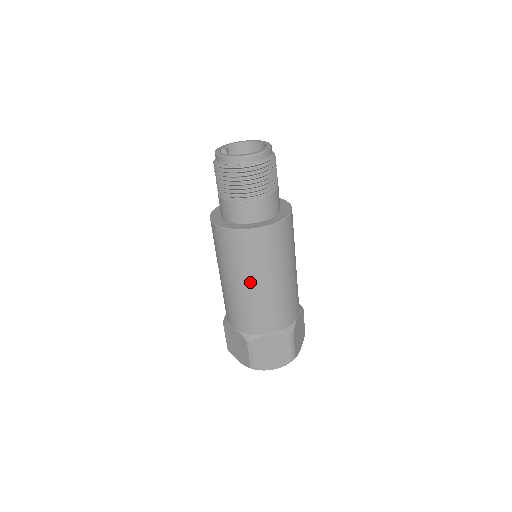
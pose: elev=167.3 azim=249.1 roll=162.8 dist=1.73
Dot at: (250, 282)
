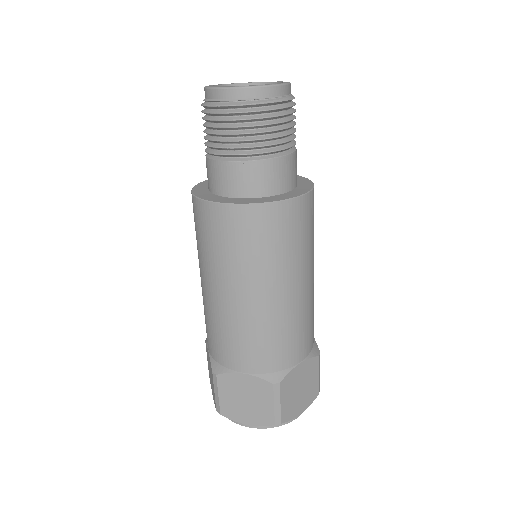
Dot at: (282, 287)
